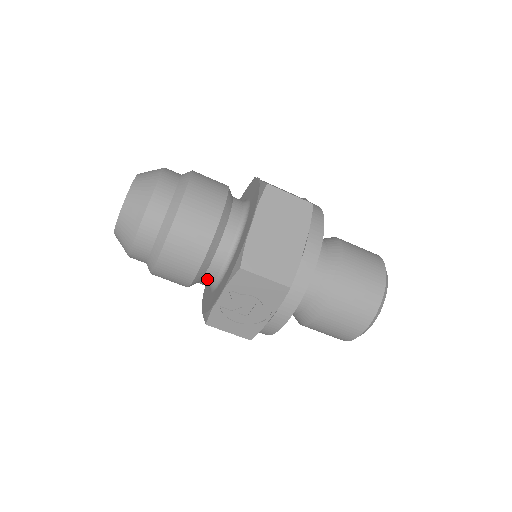
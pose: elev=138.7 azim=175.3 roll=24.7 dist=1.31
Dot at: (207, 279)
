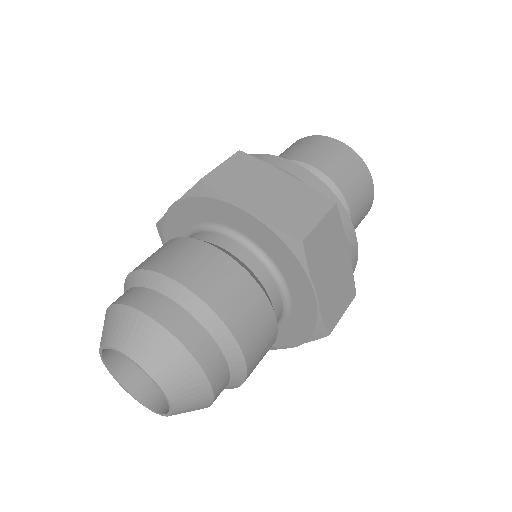
Dot at: occluded
